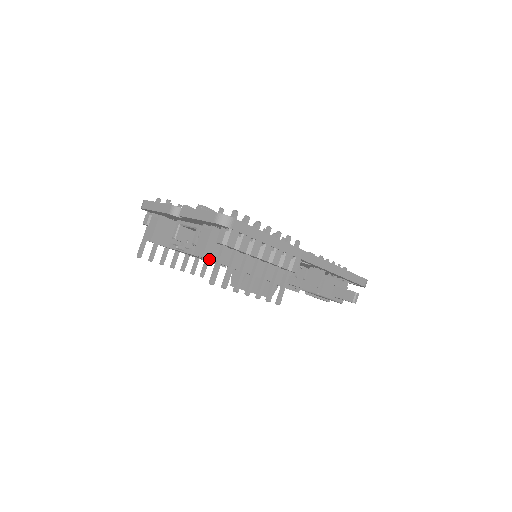
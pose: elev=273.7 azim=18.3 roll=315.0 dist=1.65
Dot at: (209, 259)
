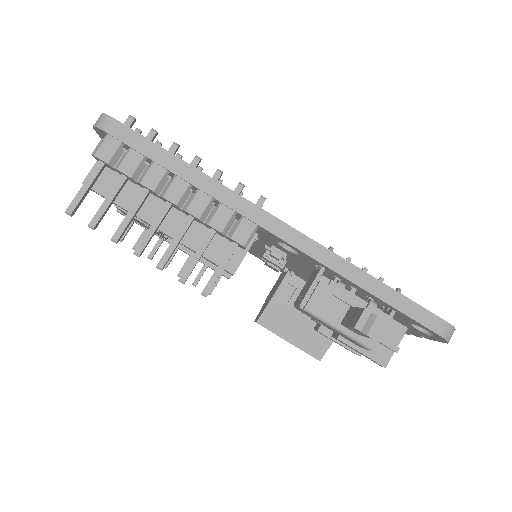
Dot at: (94, 189)
